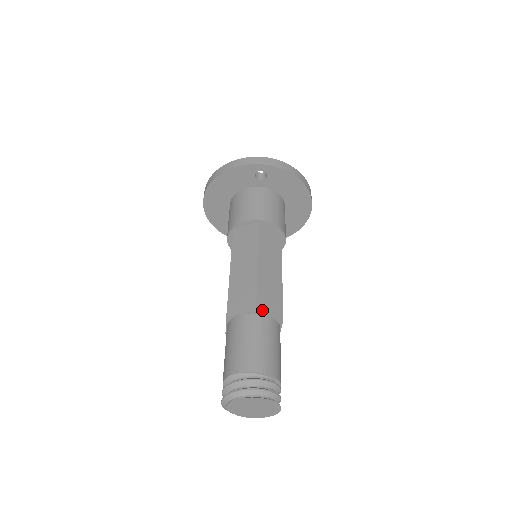
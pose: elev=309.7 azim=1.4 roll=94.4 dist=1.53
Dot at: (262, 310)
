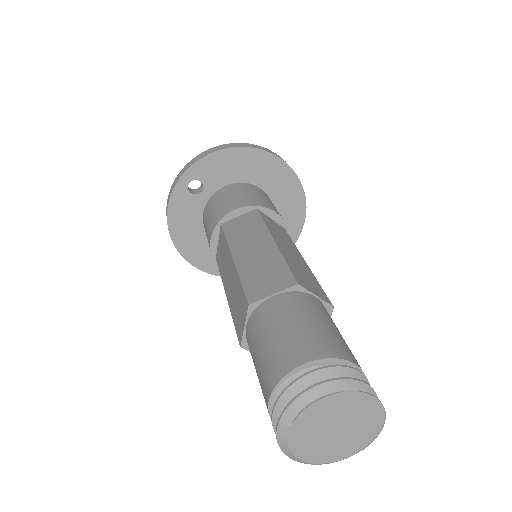
Dot at: (258, 297)
